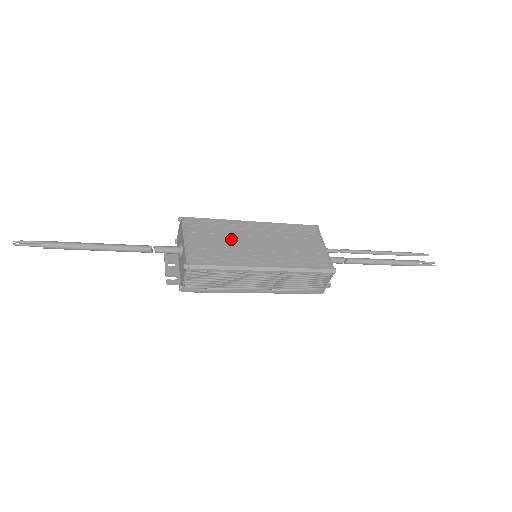
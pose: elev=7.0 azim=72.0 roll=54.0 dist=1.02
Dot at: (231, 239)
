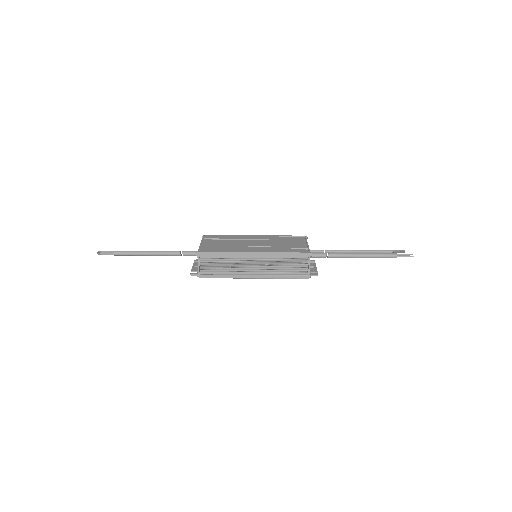
Dot at: (234, 242)
